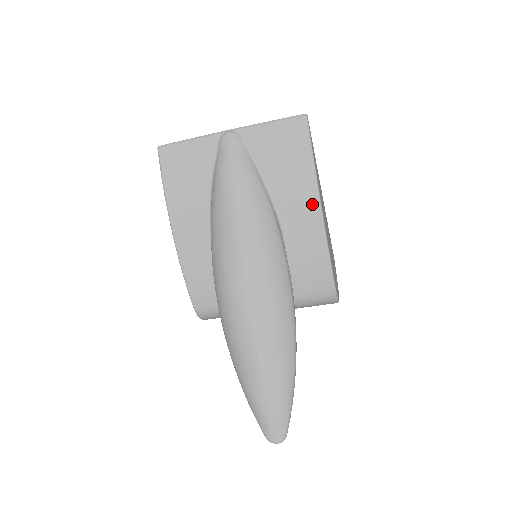
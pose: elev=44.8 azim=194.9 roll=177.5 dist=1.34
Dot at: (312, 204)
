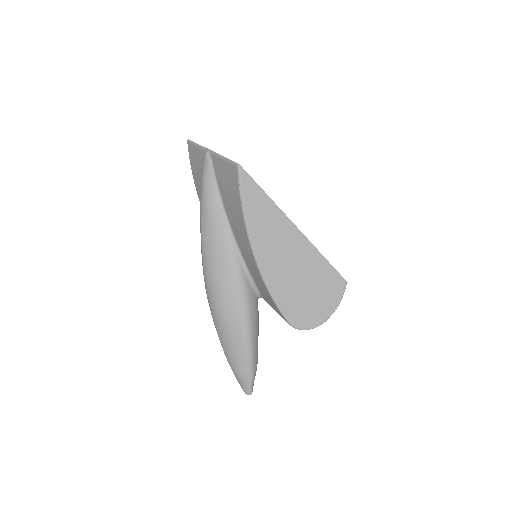
Dot at: (250, 252)
